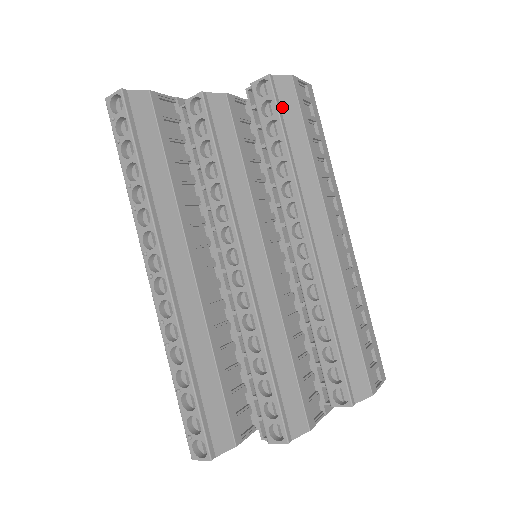
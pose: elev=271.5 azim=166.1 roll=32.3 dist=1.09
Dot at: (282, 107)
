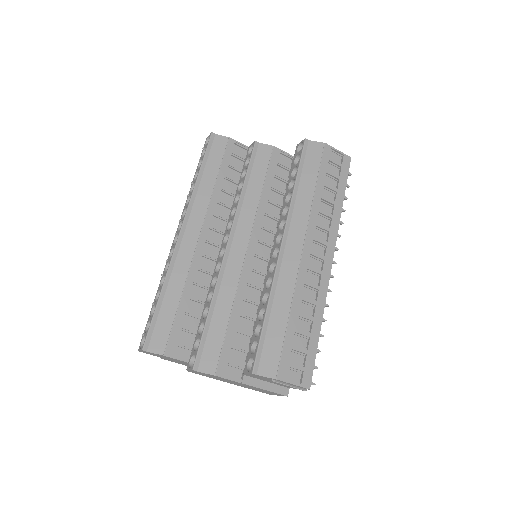
Dot at: (306, 160)
